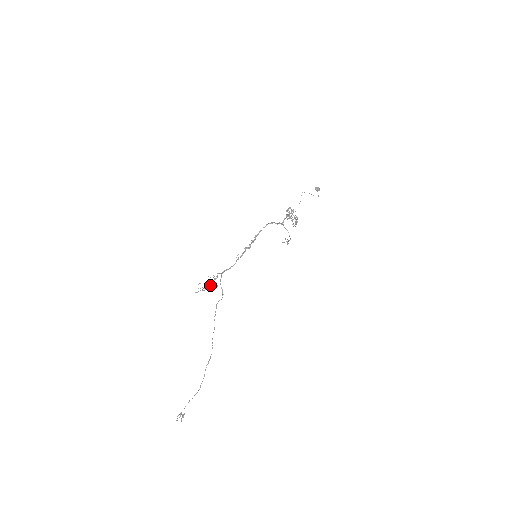
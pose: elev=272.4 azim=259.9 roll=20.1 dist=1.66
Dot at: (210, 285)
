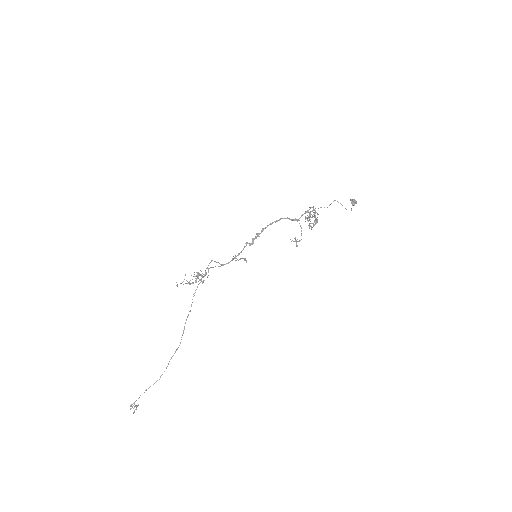
Dot at: (195, 281)
